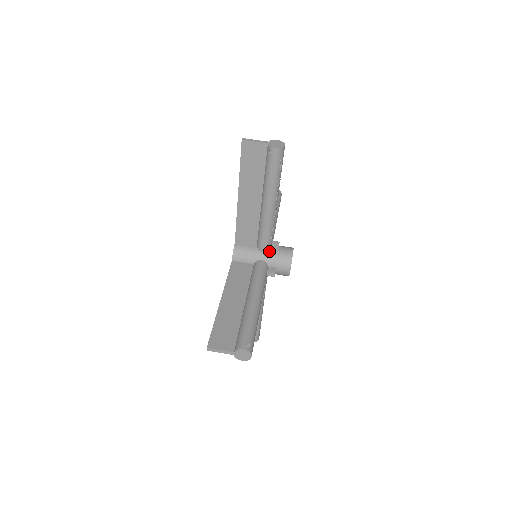
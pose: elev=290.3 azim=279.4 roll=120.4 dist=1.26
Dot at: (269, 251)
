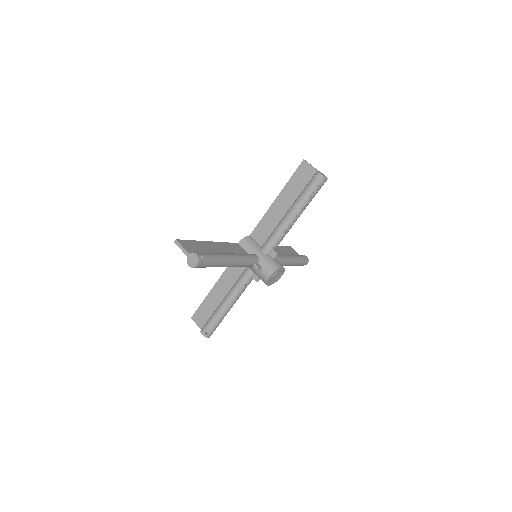
Dot at: (267, 254)
